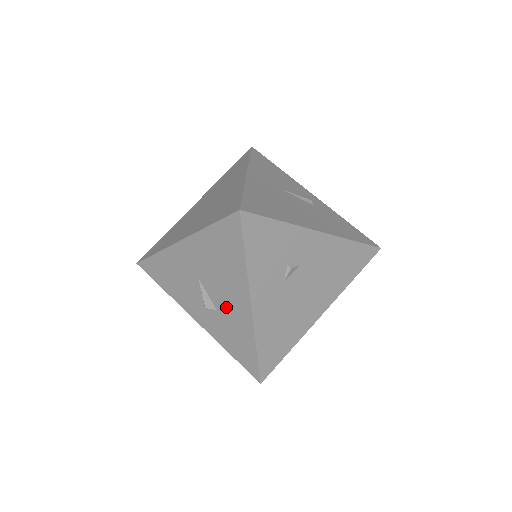
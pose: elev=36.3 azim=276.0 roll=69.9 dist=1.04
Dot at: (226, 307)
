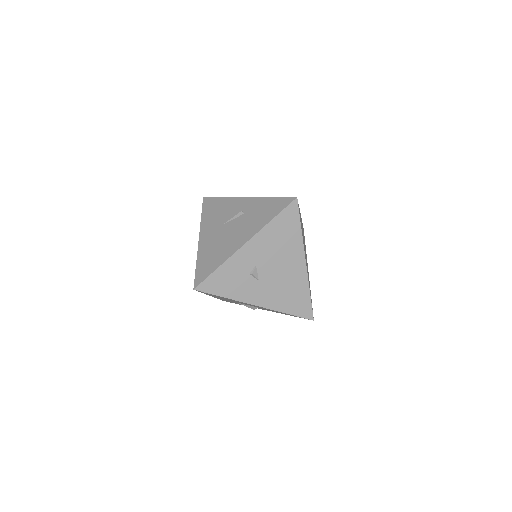
Dot at: occluded
